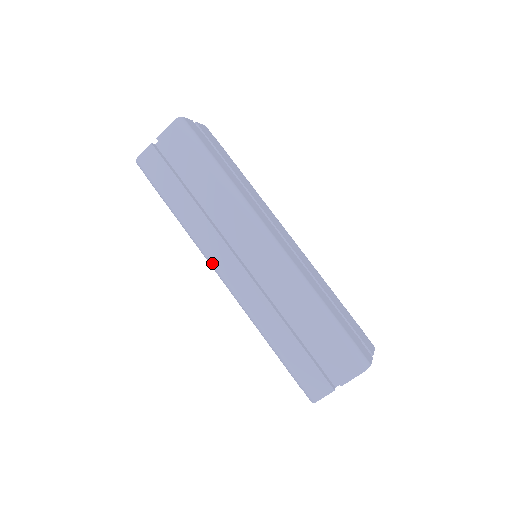
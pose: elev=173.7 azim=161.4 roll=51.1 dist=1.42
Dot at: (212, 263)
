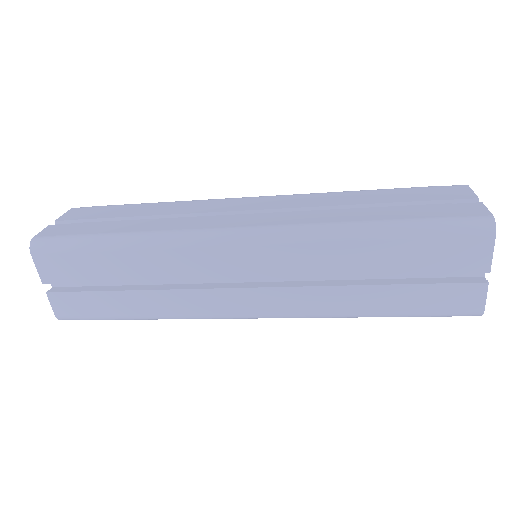
Dot at: (229, 317)
